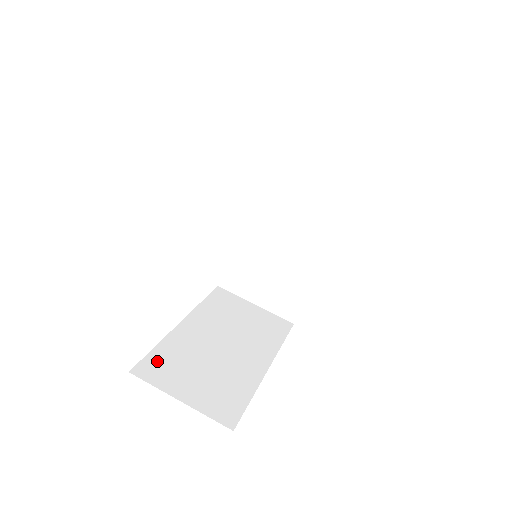
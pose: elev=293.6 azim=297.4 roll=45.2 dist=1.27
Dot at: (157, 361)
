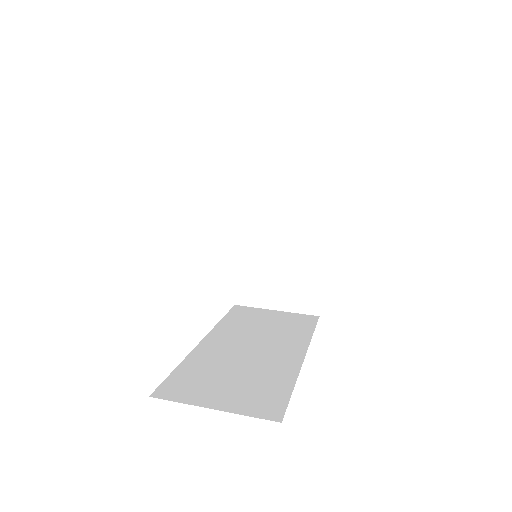
Dot at: occluded
